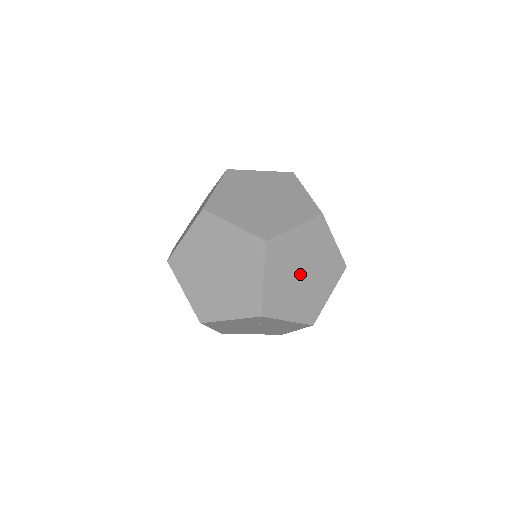
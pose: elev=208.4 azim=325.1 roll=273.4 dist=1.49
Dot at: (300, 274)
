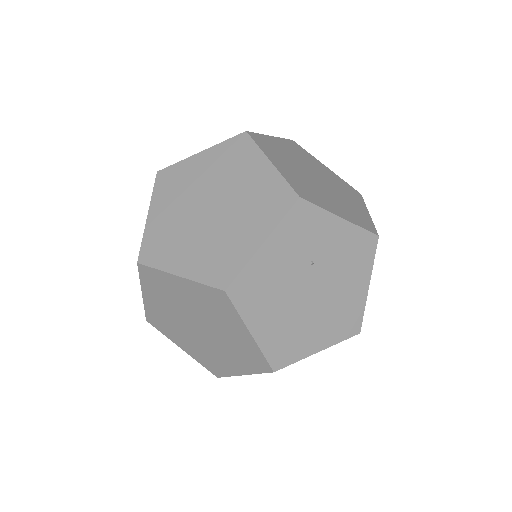
Dot at: (313, 177)
